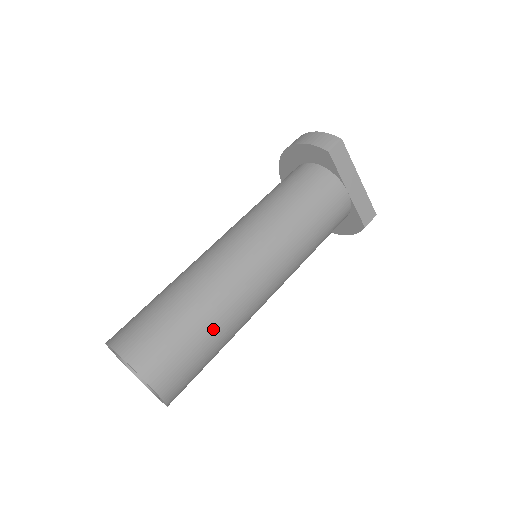
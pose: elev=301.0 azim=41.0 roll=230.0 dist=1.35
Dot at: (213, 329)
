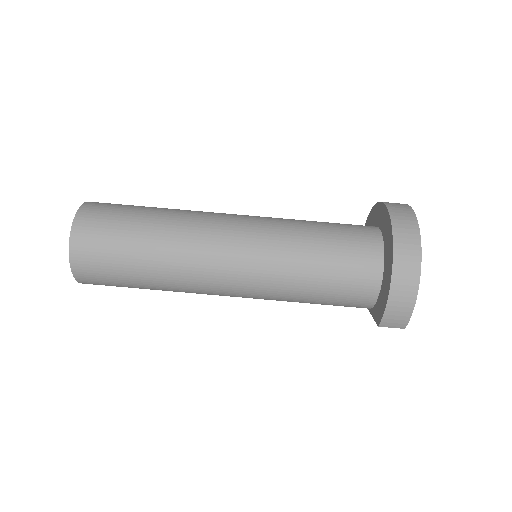
Dot at: occluded
